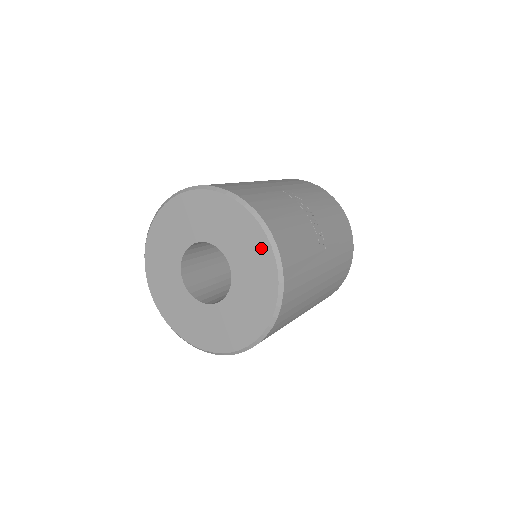
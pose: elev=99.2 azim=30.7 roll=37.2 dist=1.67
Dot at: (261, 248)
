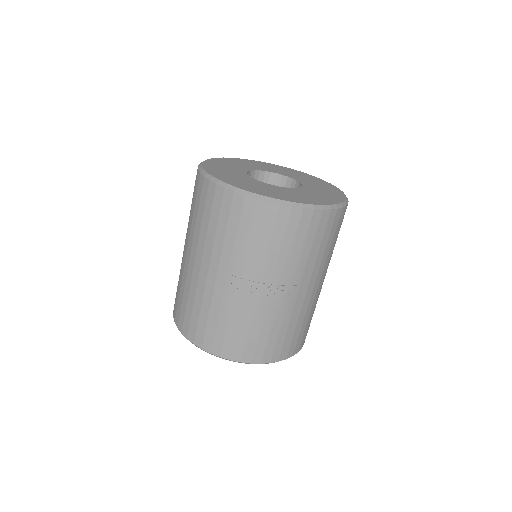
Dot at: occluded
